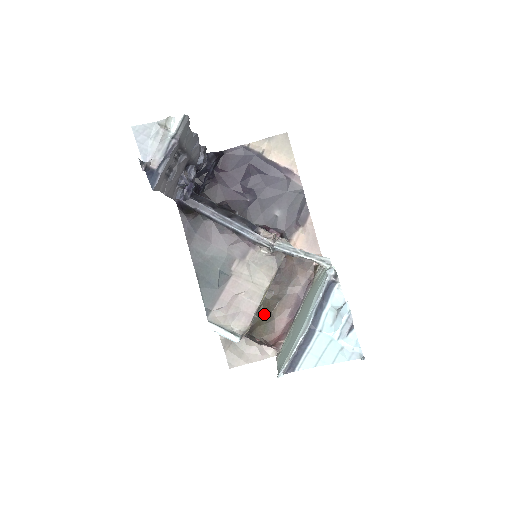
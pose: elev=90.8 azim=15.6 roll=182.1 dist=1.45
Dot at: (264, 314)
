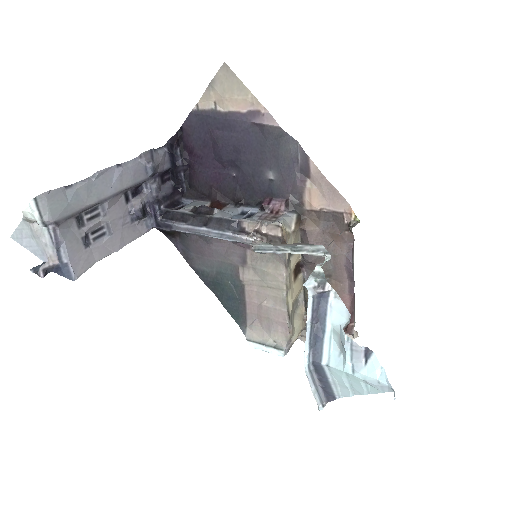
Dot at: occluded
